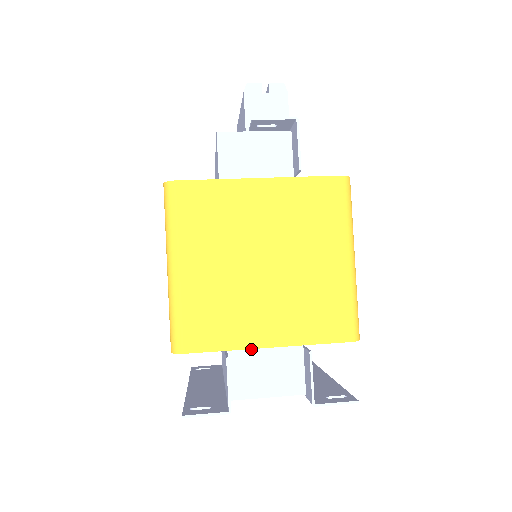
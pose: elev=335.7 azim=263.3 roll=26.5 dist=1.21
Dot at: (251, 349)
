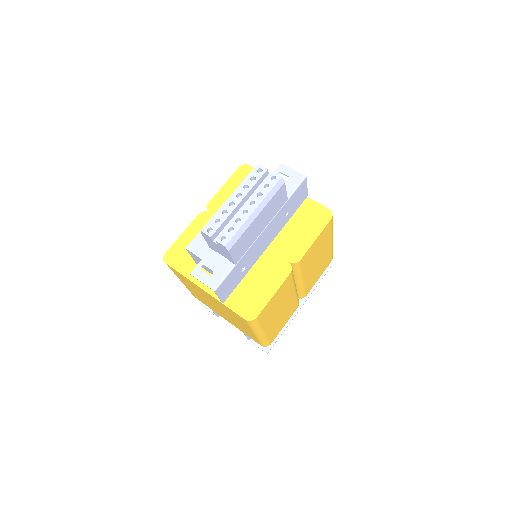
Dot at: occluded
